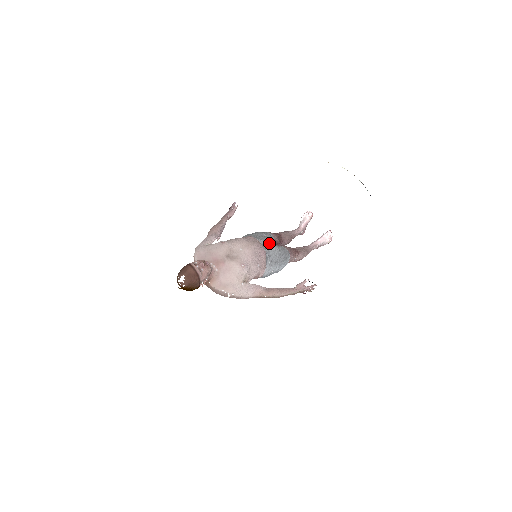
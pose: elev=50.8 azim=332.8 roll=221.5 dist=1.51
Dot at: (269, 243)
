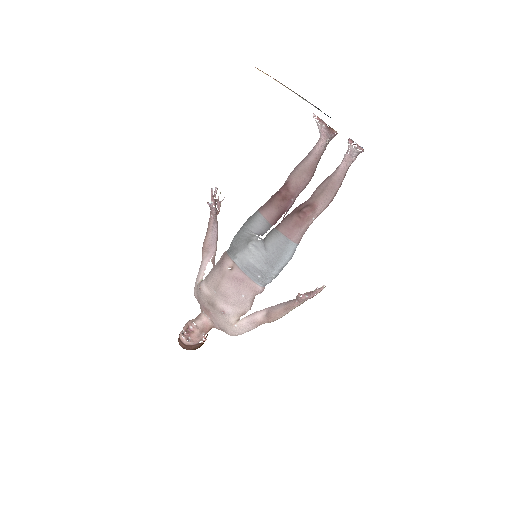
Dot at: (249, 252)
